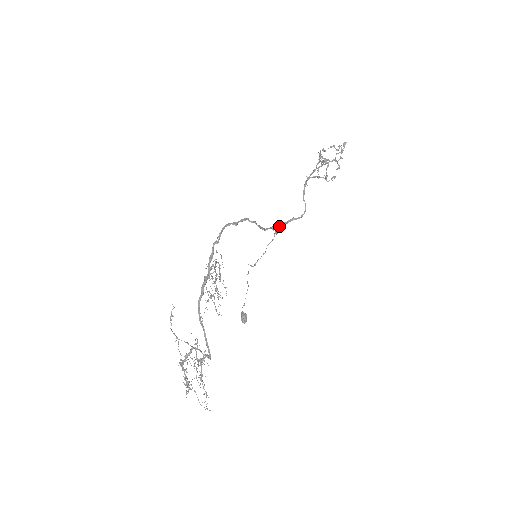
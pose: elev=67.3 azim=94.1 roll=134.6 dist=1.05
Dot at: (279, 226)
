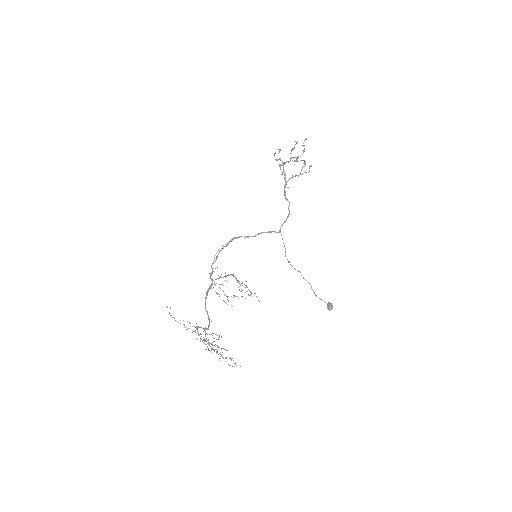
Dot at: (280, 227)
